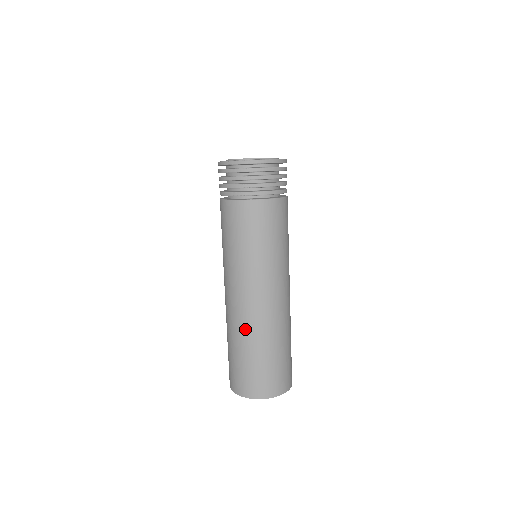
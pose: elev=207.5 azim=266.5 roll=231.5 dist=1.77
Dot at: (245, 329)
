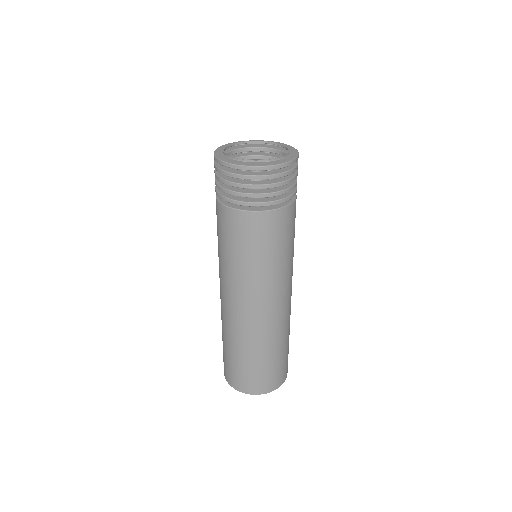
Dot at: (243, 336)
